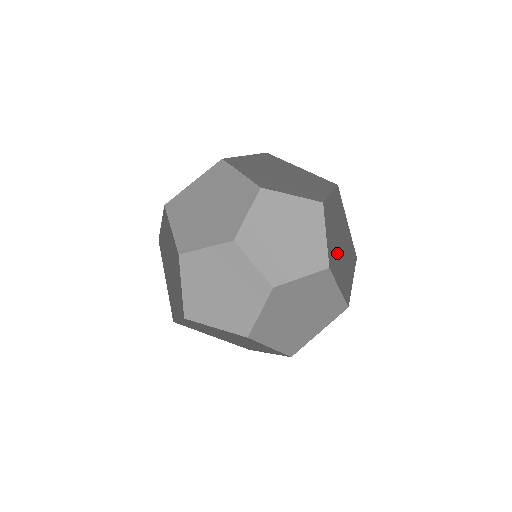
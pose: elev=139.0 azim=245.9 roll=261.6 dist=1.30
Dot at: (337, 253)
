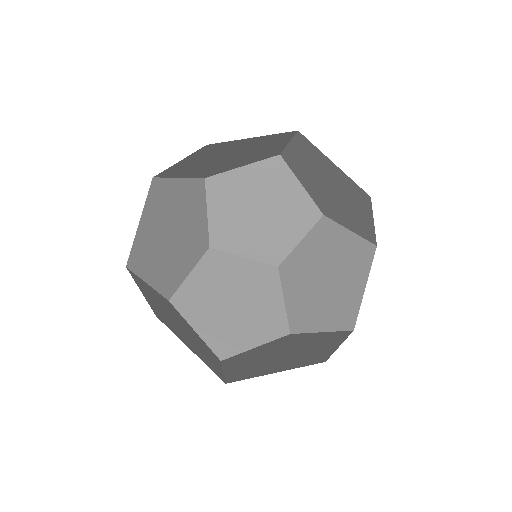
Dot at: occluded
